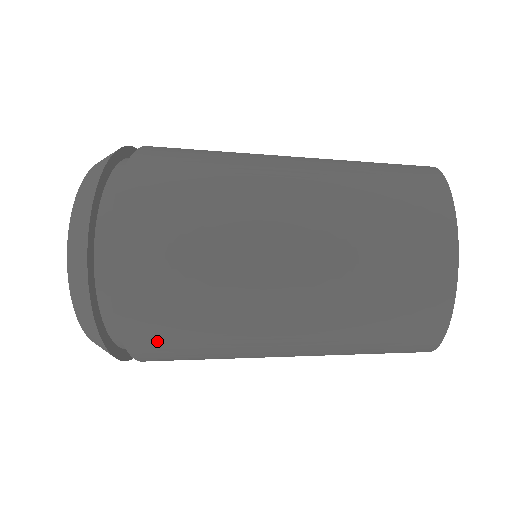
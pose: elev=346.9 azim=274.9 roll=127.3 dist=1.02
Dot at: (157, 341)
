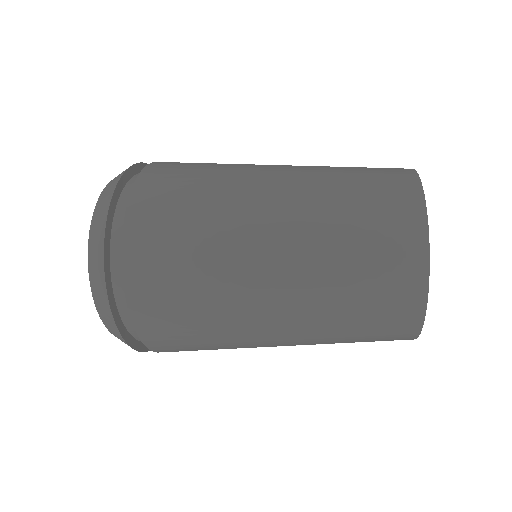
Dot at: (154, 246)
